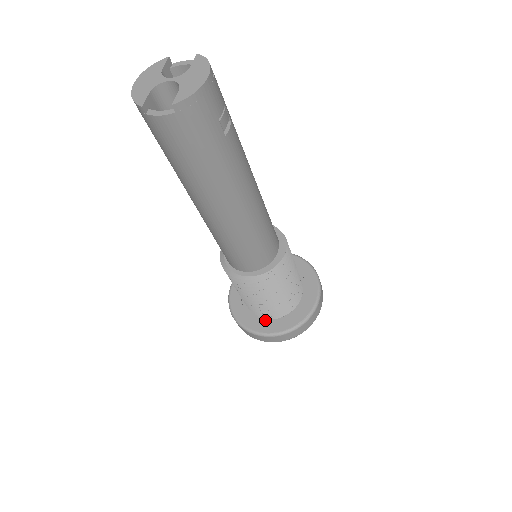
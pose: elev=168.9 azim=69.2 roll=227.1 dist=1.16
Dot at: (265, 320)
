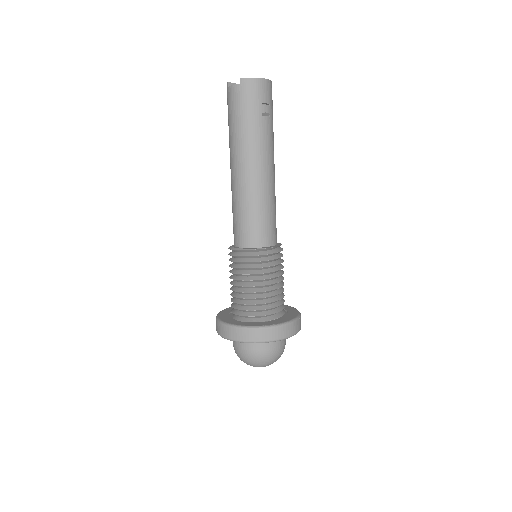
Dot at: (237, 321)
